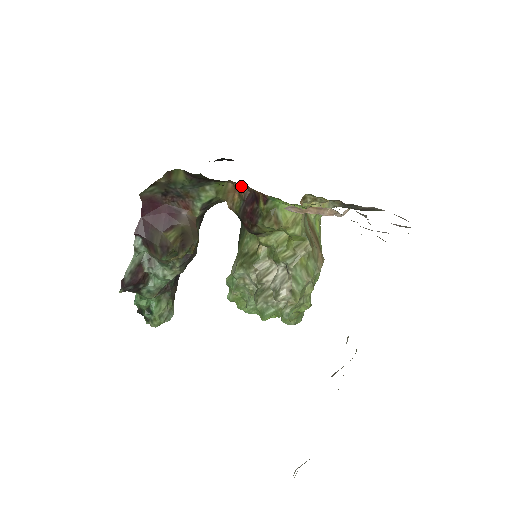
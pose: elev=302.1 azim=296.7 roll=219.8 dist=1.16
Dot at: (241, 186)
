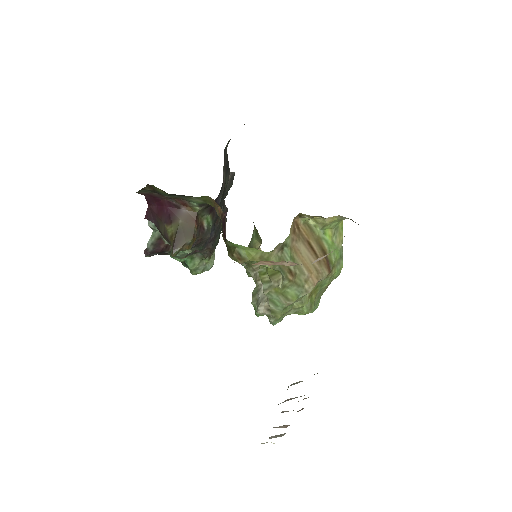
Dot at: occluded
